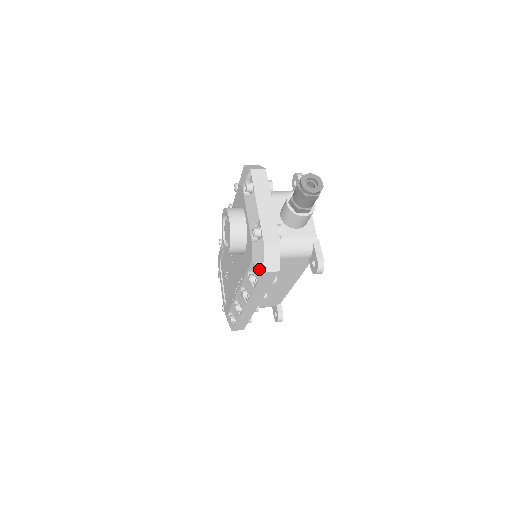
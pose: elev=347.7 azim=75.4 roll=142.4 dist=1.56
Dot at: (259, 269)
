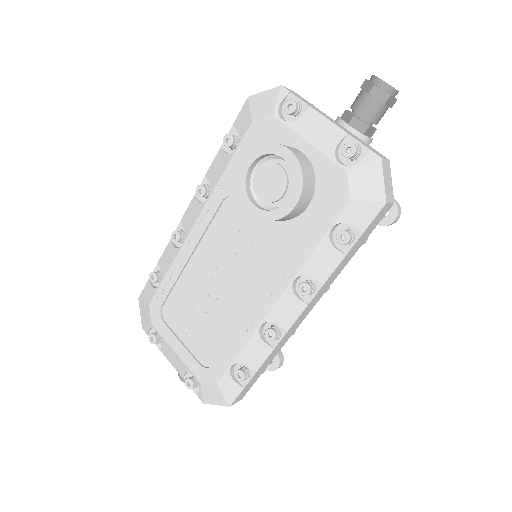
Dot at: (374, 203)
